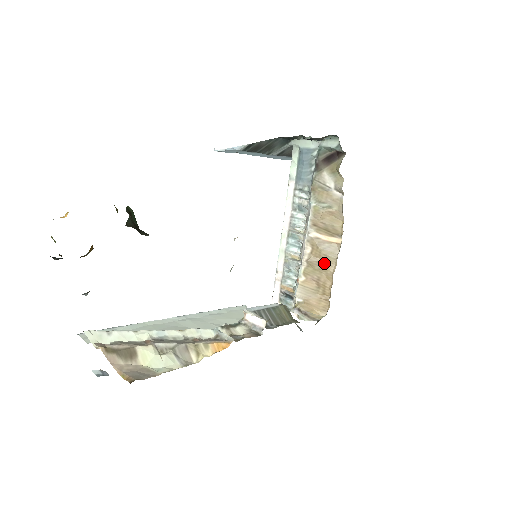
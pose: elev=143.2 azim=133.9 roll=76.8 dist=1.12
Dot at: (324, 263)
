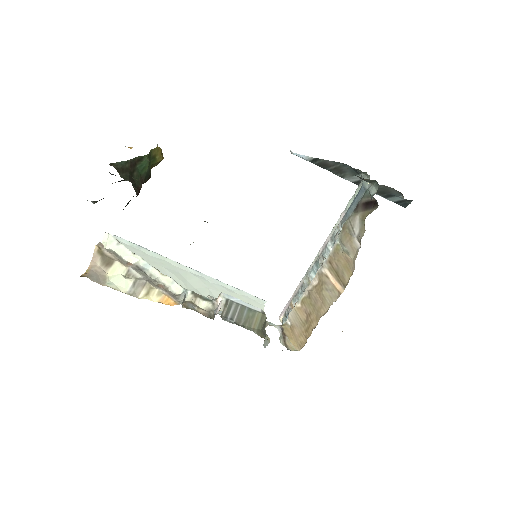
Dot at: (320, 303)
